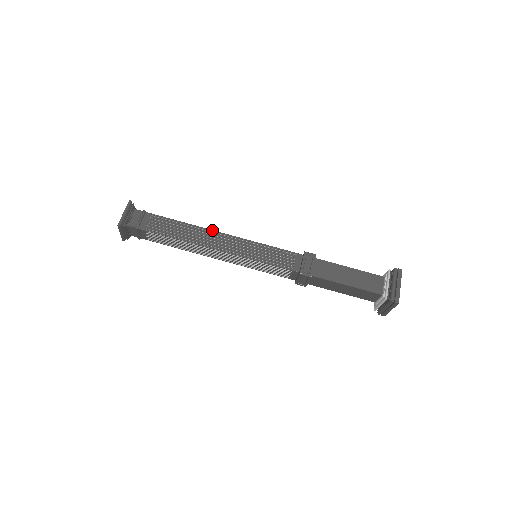
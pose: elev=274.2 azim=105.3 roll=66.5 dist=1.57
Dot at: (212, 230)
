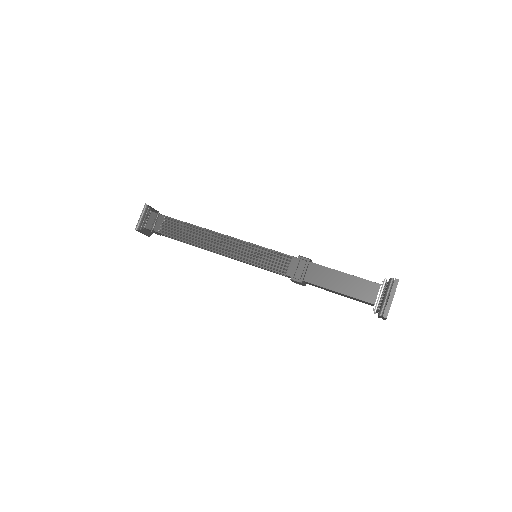
Dot at: occluded
